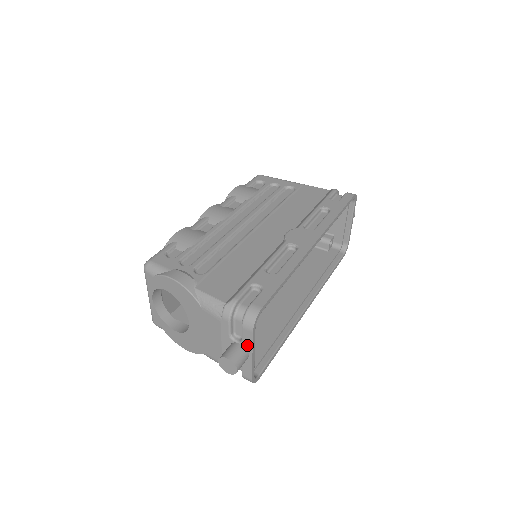
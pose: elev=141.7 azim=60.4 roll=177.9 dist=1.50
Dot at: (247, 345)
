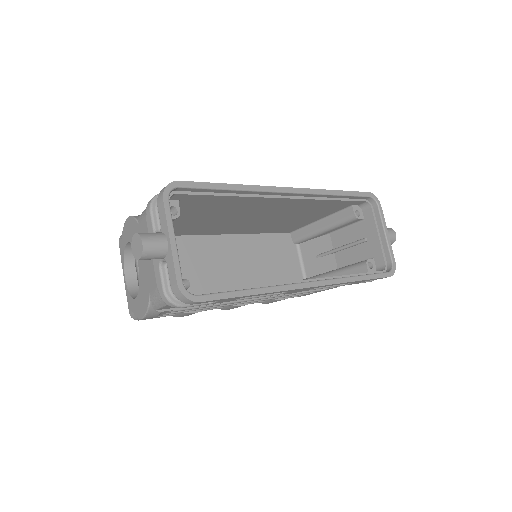
Dot at: (164, 227)
